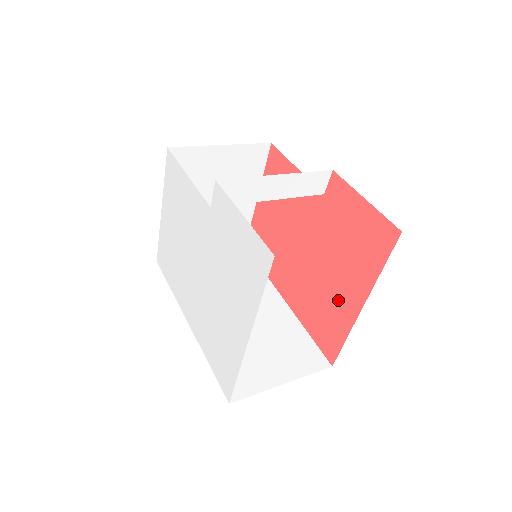
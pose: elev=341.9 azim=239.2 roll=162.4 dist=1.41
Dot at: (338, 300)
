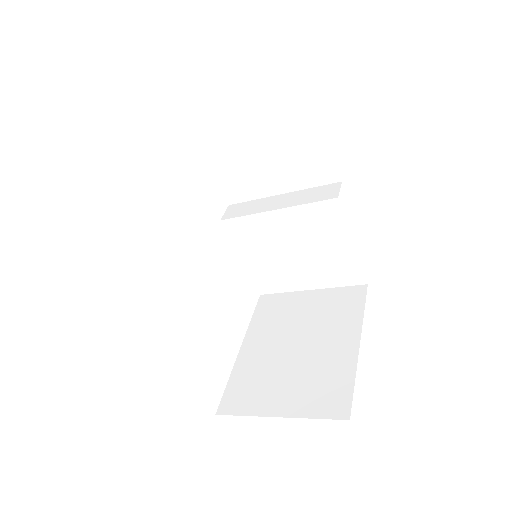
Dot at: occluded
